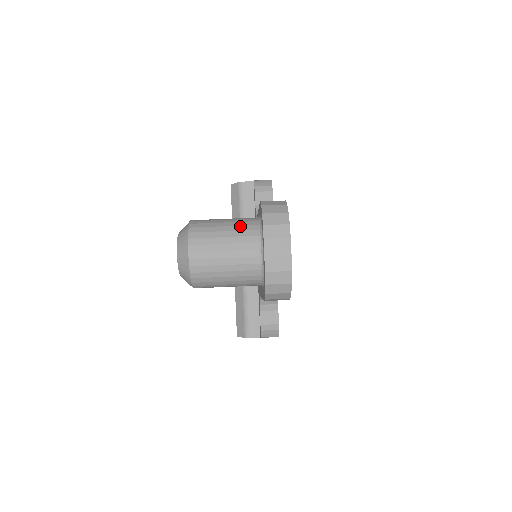
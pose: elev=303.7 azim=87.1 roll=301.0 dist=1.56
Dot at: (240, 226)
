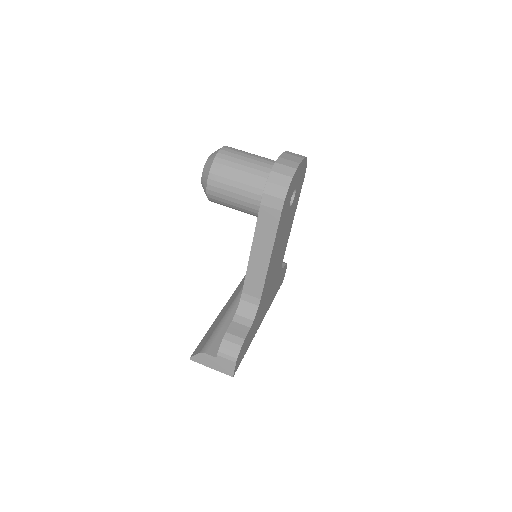
Dot at: occluded
